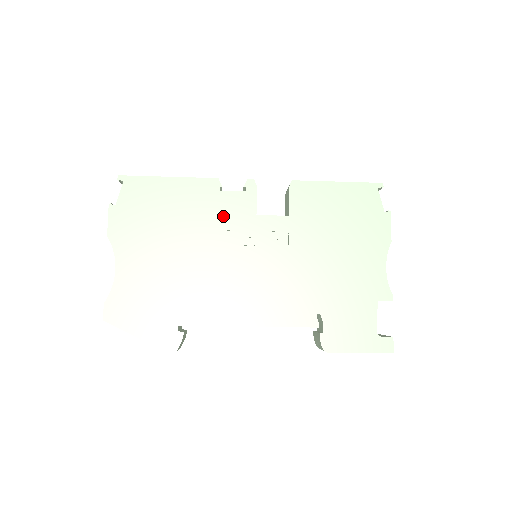
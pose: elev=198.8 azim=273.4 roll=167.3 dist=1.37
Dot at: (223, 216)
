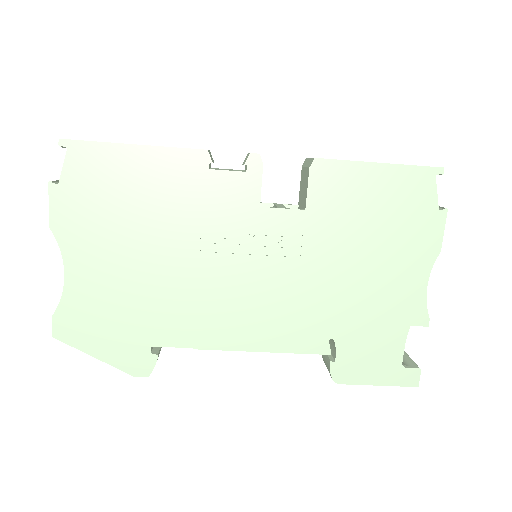
Dot at: (213, 206)
